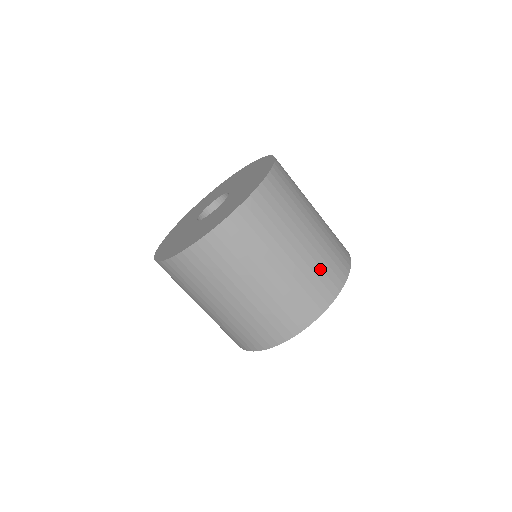
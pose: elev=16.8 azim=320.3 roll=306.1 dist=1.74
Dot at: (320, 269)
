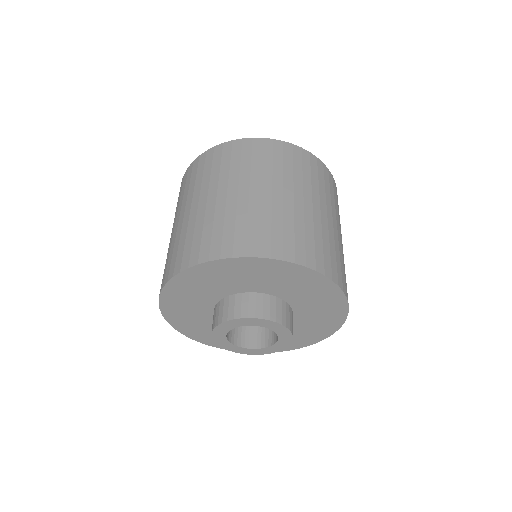
Dot at: (234, 223)
